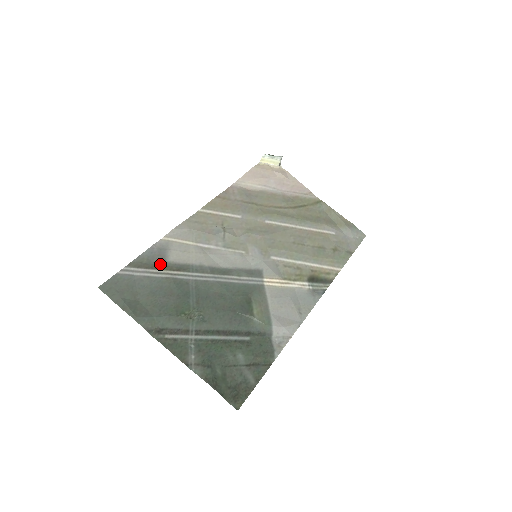
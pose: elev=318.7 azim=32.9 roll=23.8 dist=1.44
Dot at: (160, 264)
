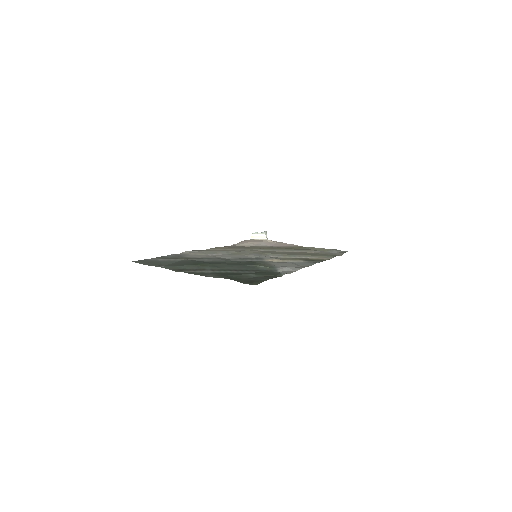
Dot at: (178, 258)
